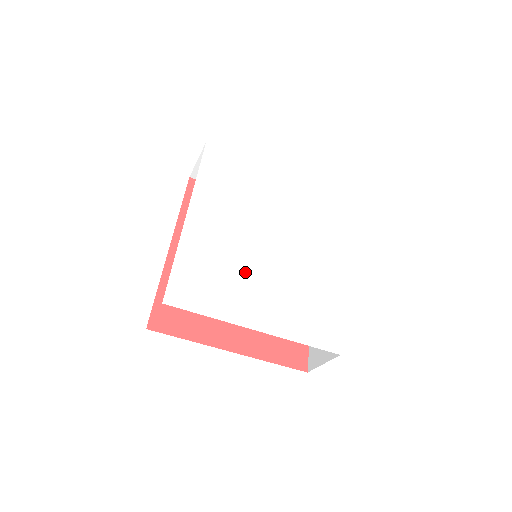
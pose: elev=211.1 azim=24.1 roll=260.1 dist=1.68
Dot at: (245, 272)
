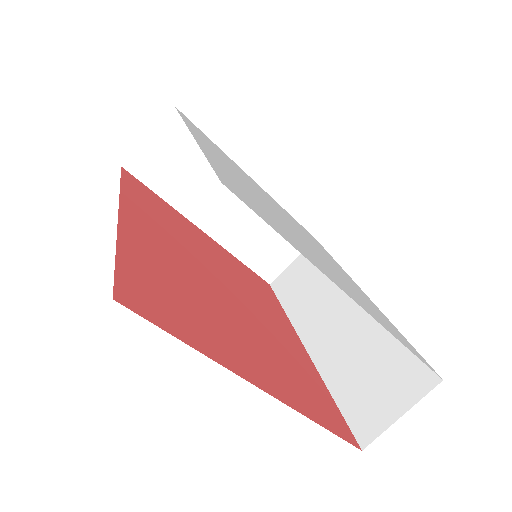
Dot at: (291, 231)
